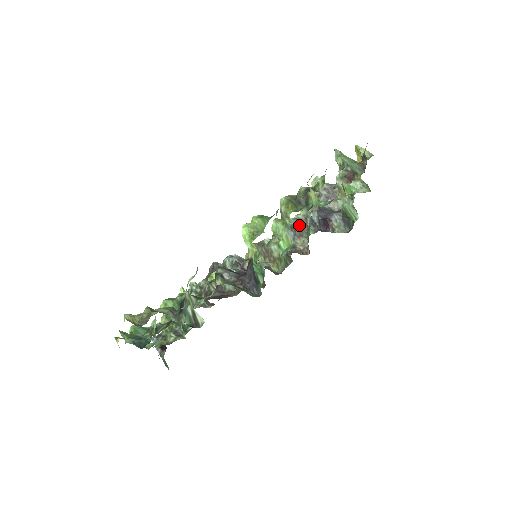
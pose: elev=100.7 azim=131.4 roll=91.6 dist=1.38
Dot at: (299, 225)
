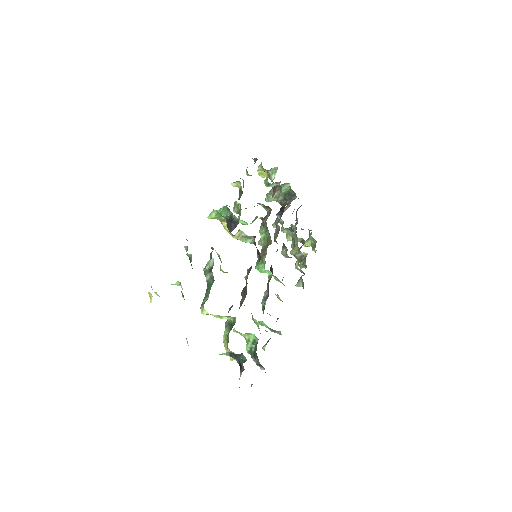
Dot at: occluded
